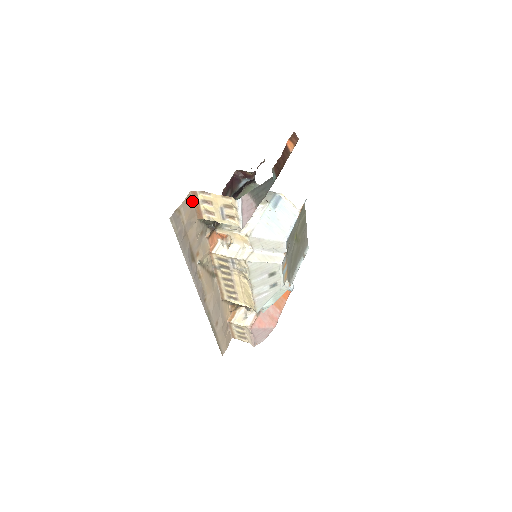
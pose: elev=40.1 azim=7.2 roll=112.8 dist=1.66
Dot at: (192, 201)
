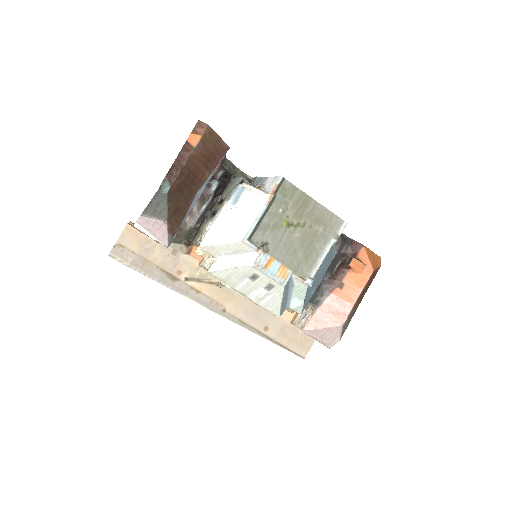
Dot at: (137, 230)
